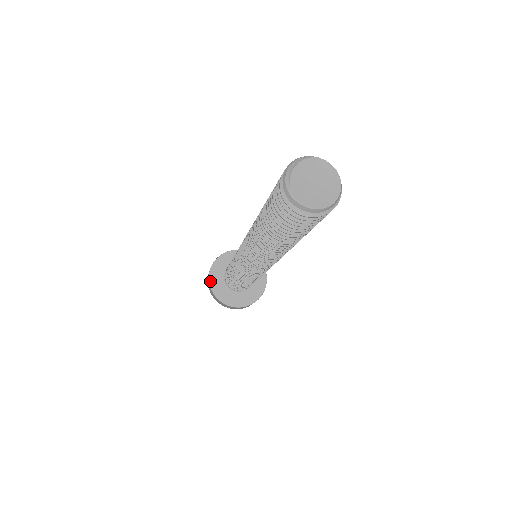
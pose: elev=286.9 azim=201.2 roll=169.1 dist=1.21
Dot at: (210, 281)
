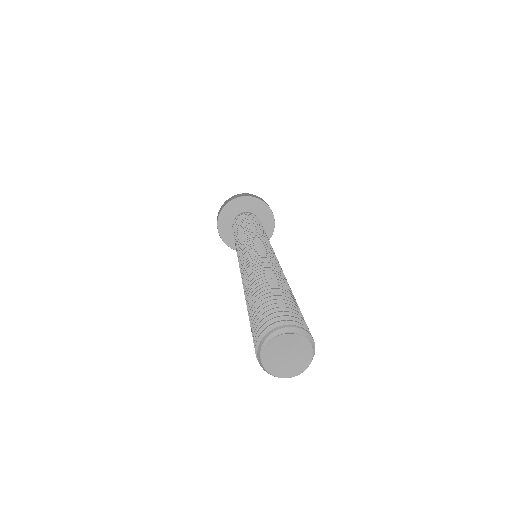
Dot at: (222, 210)
